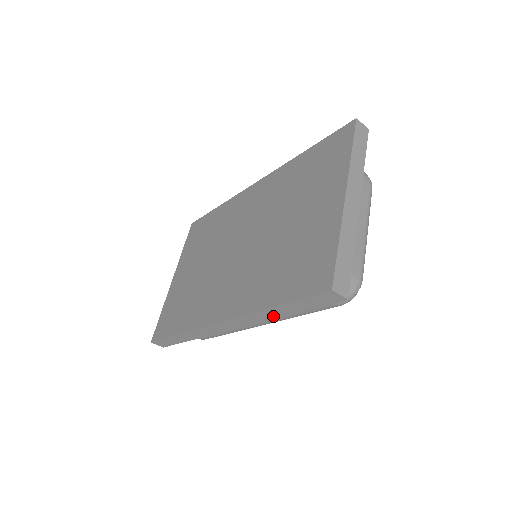
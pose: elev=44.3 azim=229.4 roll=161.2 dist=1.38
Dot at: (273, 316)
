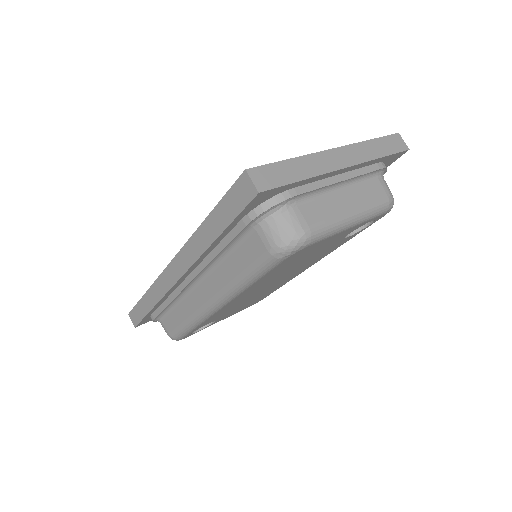
Dot at: (206, 243)
